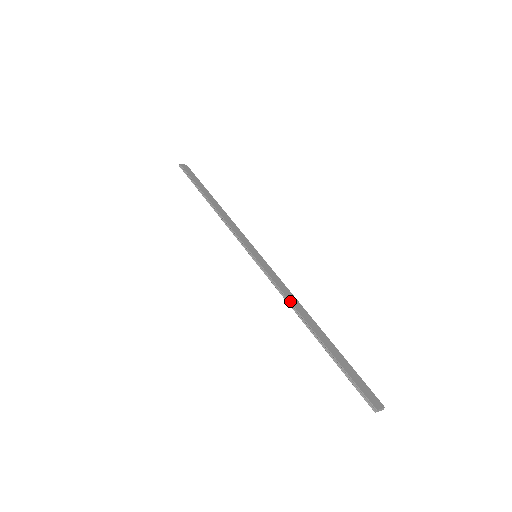
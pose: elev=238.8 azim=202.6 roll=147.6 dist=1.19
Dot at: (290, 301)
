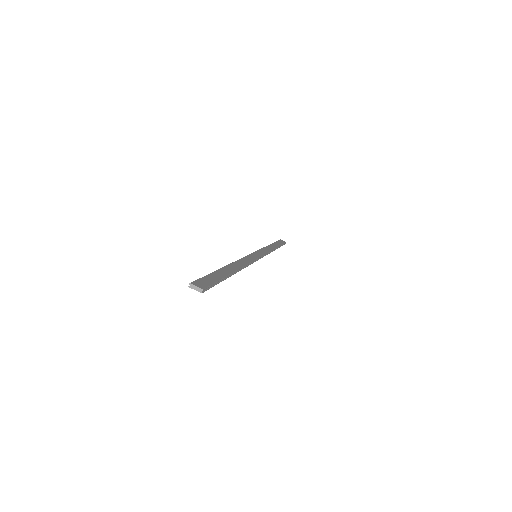
Dot at: (236, 261)
